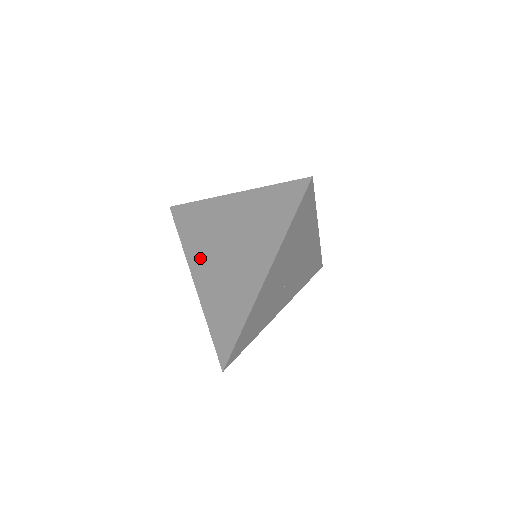
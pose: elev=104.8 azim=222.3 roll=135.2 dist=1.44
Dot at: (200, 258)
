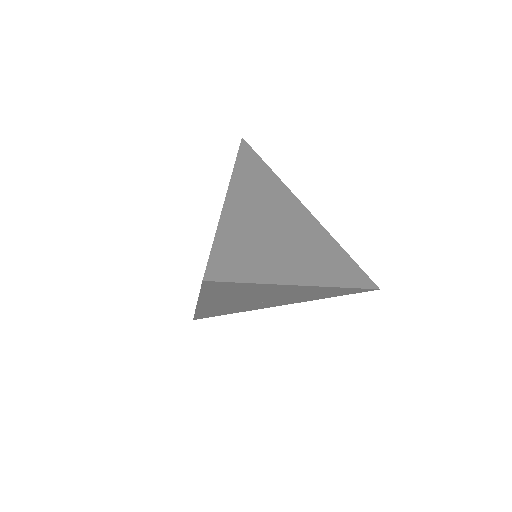
Dot at: occluded
